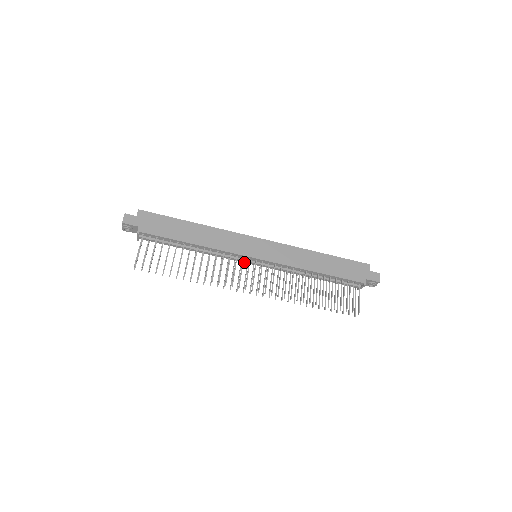
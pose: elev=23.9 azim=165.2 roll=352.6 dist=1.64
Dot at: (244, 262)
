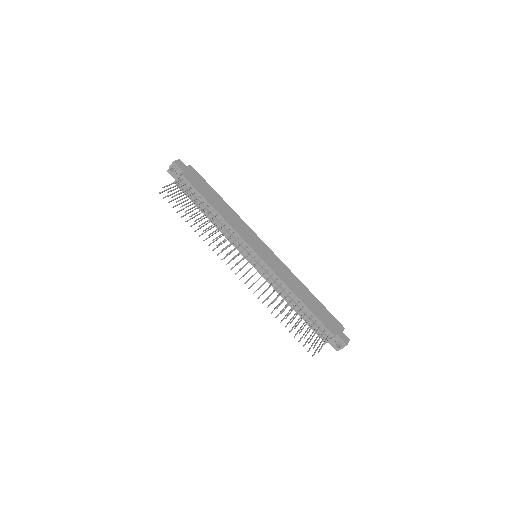
Dot at: (243, 255)
